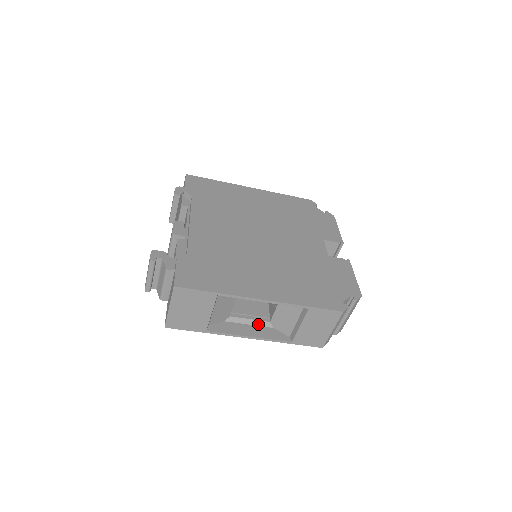
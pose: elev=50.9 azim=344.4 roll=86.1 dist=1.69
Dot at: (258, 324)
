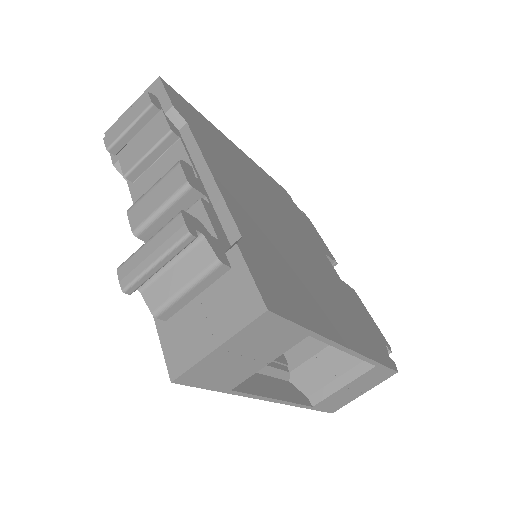
Dot at: (276, 375)
